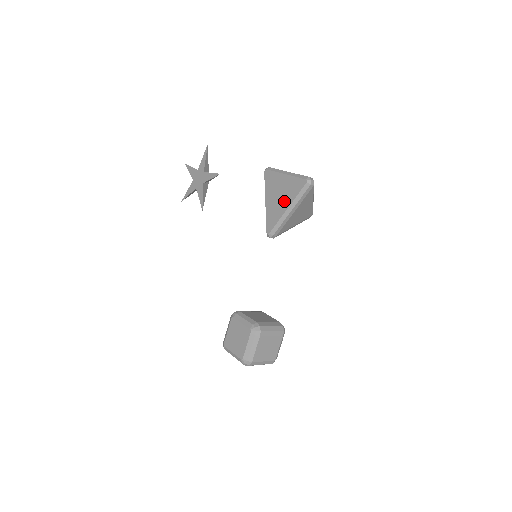
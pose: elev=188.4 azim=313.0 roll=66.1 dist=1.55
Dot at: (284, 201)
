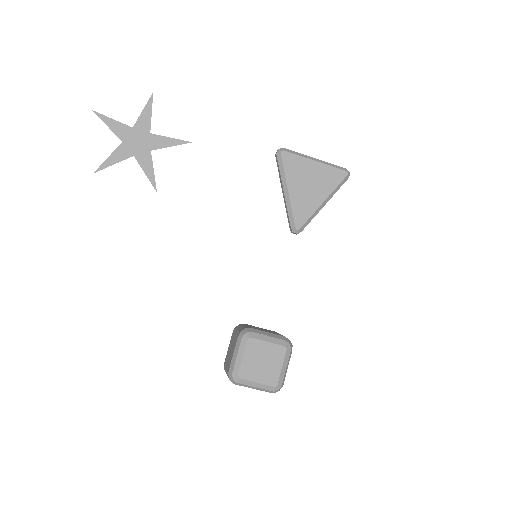
Dot at: (319, 192)
